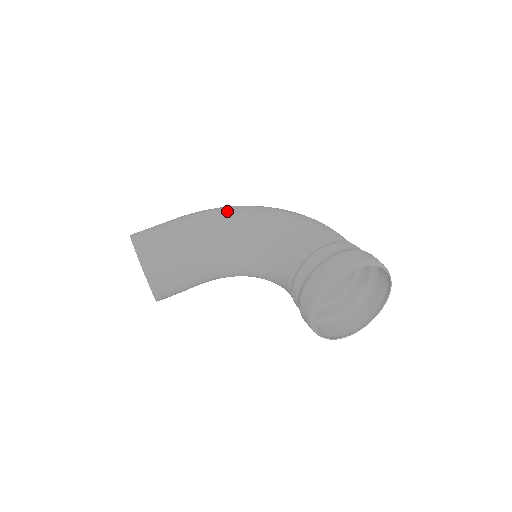
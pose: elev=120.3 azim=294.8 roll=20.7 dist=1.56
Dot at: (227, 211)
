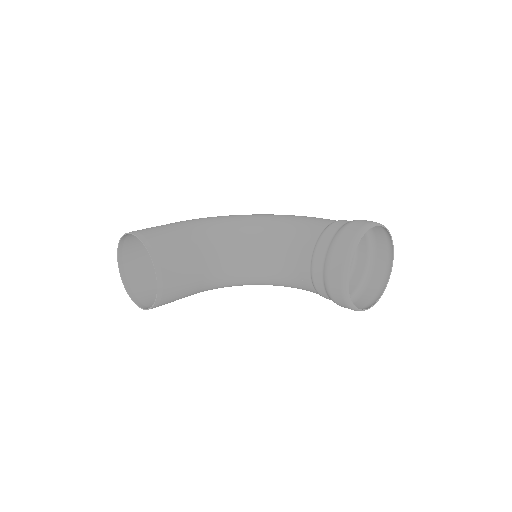
Dot at: (223, 216)
